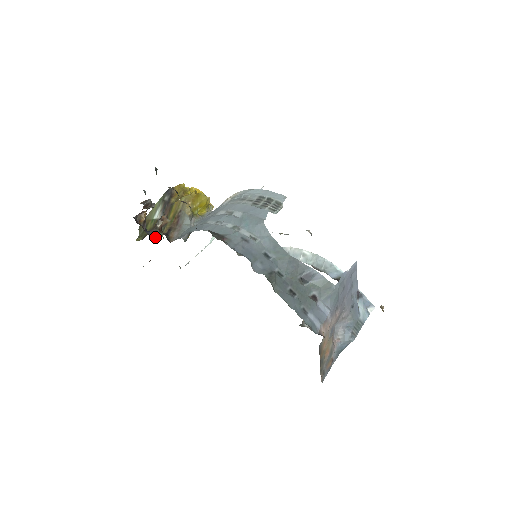
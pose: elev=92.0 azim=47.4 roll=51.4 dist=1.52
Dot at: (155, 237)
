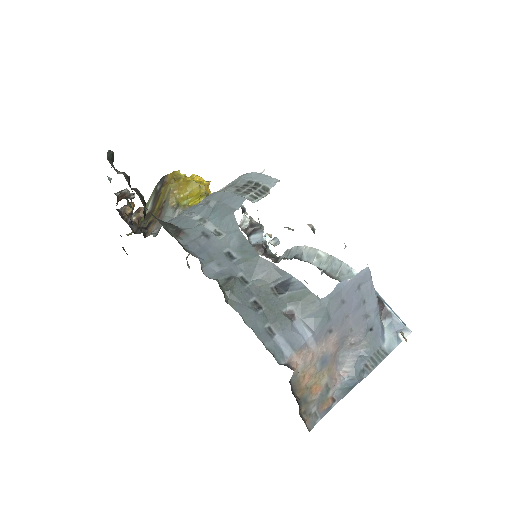
Dot at: (138, 231)
